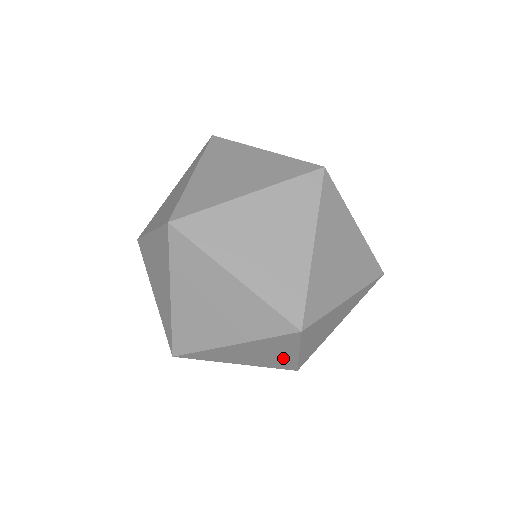
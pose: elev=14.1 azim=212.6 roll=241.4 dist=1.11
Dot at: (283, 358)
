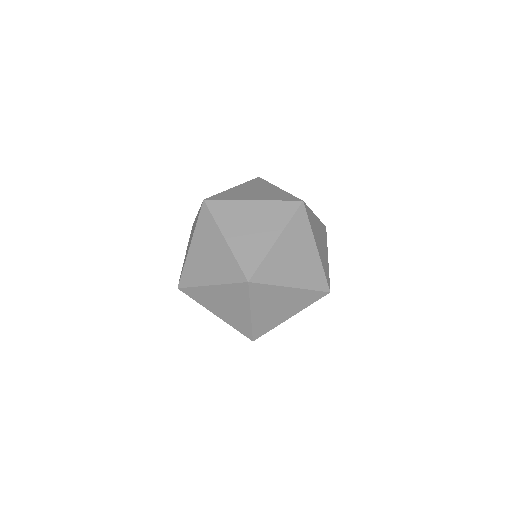
Dot at: occluded
